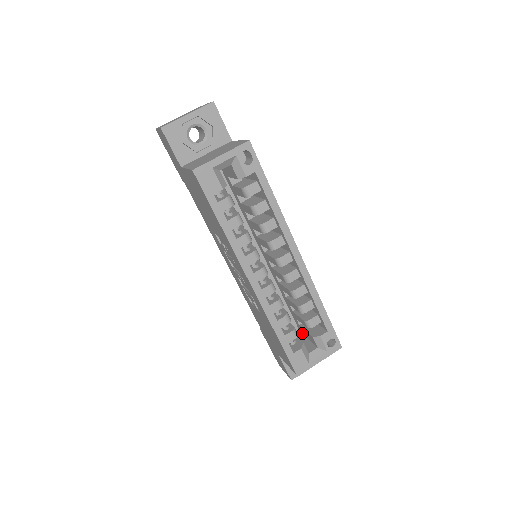
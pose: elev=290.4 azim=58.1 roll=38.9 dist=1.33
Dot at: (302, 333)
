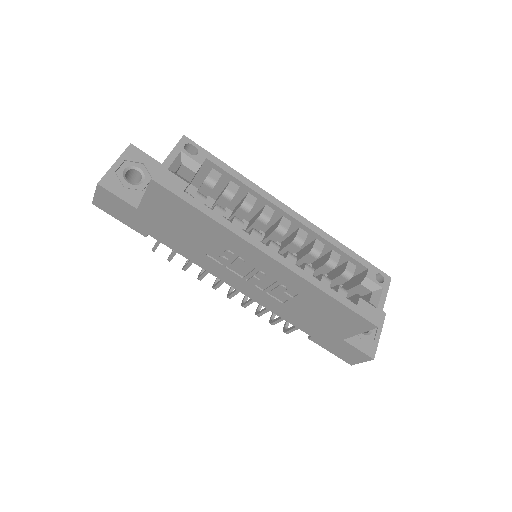
Dot at: occluded
